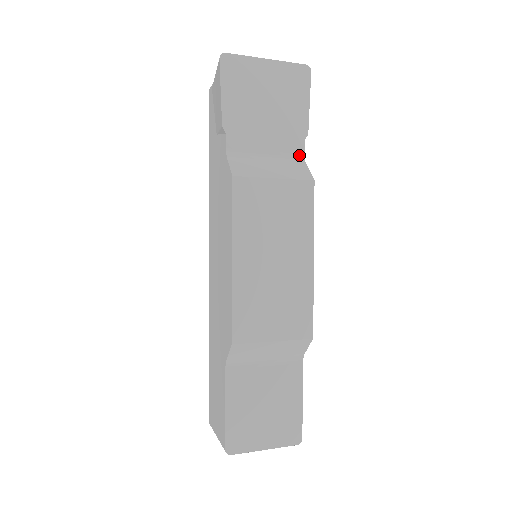
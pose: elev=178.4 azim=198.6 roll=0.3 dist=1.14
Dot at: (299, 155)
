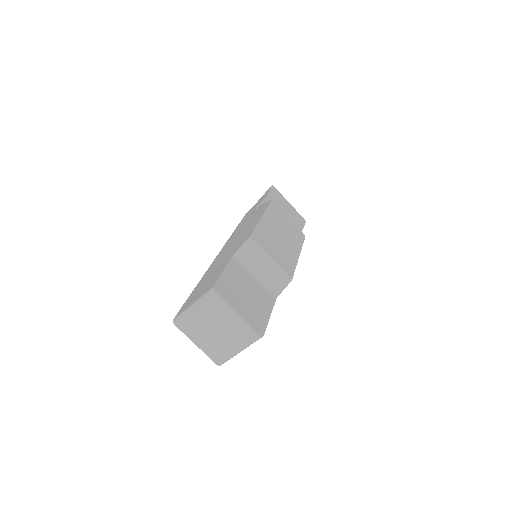
Dot at: occluded
